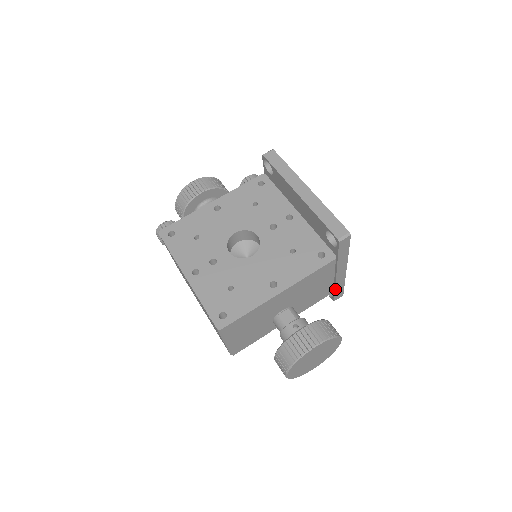
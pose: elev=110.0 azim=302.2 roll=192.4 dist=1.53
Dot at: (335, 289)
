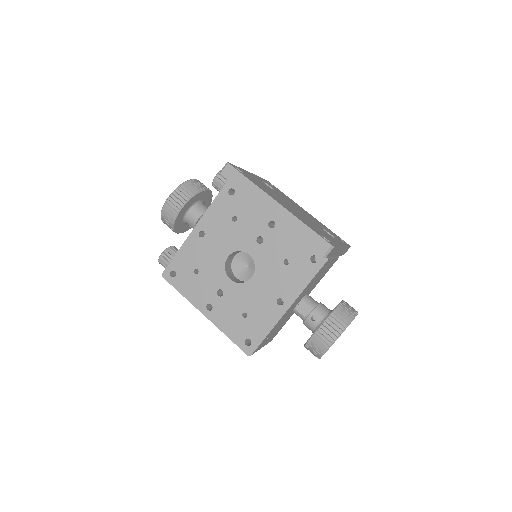
Dot at: (340, 255)
